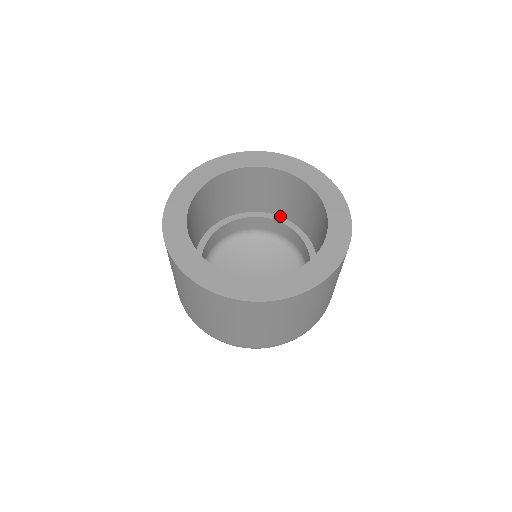
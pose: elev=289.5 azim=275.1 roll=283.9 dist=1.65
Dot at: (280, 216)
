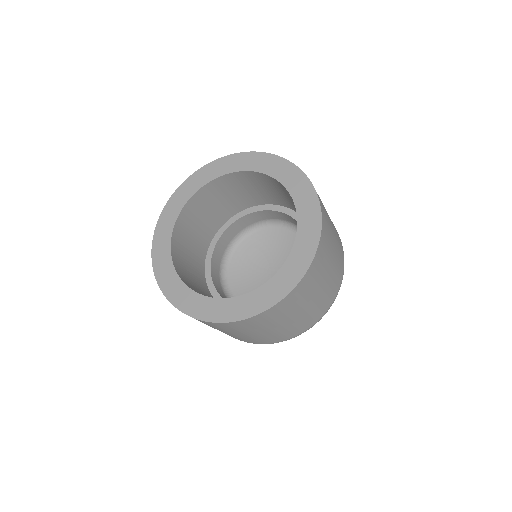
Dot at: occluded
